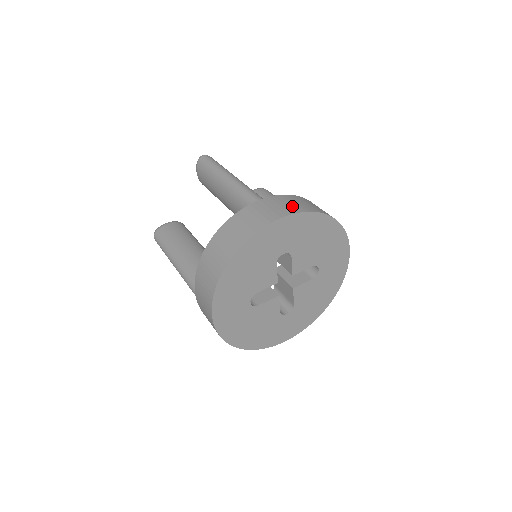
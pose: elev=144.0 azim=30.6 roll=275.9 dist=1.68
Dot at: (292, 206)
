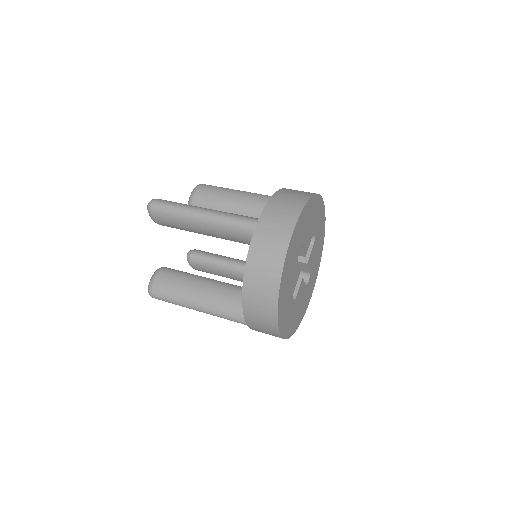
Dot at: (288, 212)
